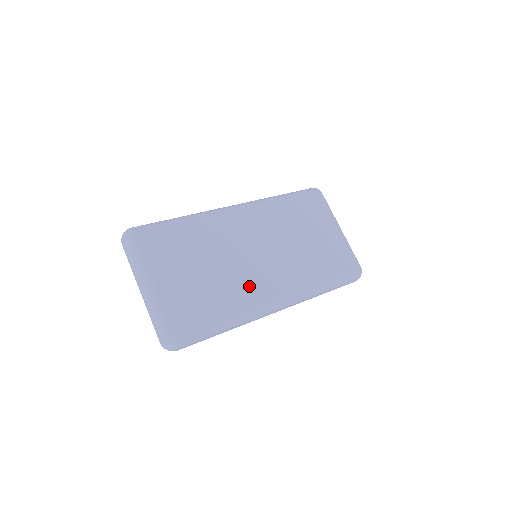
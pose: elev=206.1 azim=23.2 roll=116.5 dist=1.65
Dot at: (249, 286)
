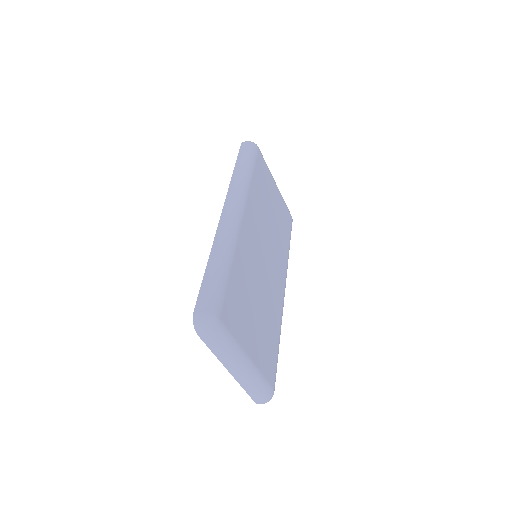
Dot at: (275, 296)
